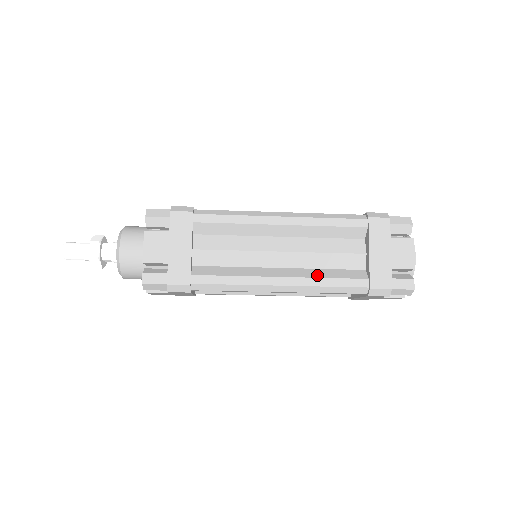
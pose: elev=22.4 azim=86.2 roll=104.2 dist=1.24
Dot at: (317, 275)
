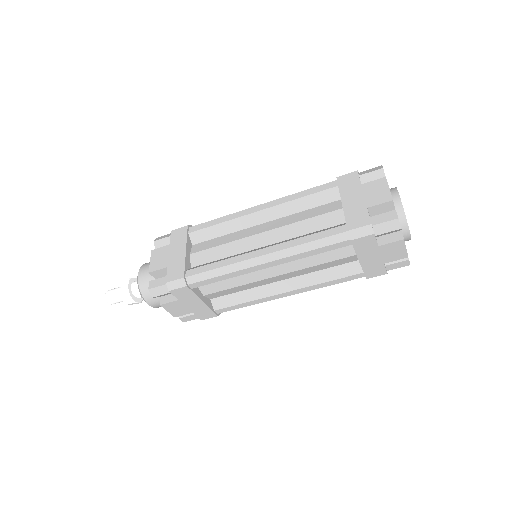
Dot at: (296, 238)
